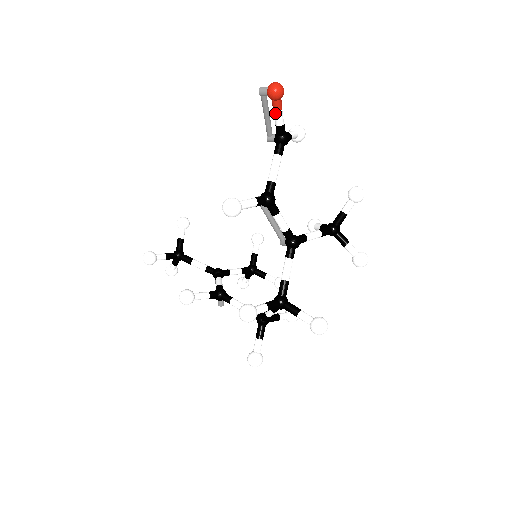
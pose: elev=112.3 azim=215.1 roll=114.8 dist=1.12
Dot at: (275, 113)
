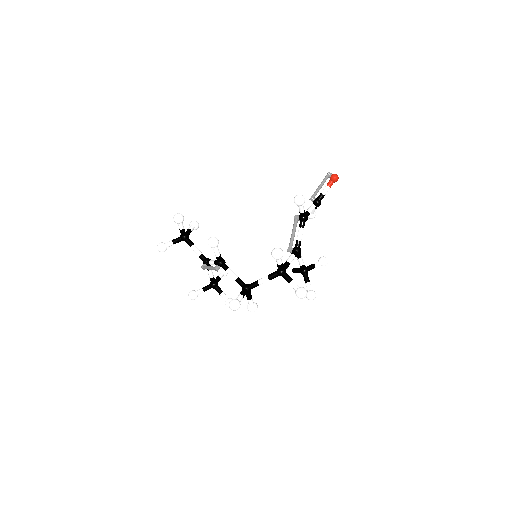
Dot at: (327, 187)
